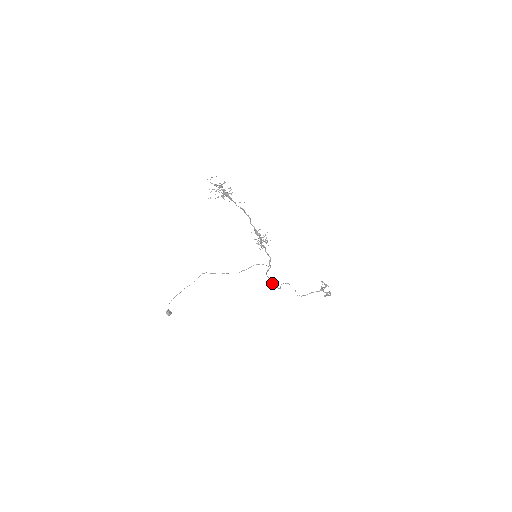
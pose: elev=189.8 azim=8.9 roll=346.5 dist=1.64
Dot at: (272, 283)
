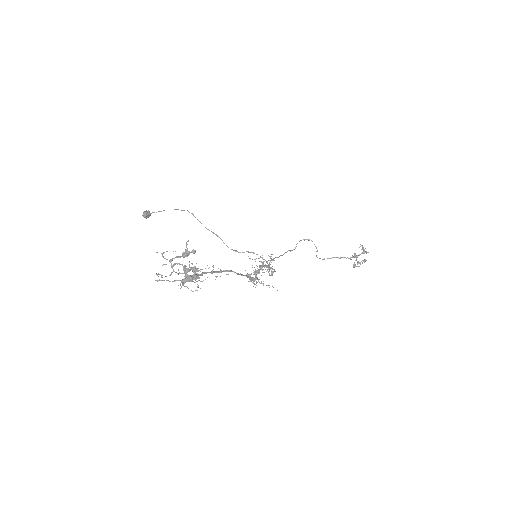
Dot at: (281, 255)
